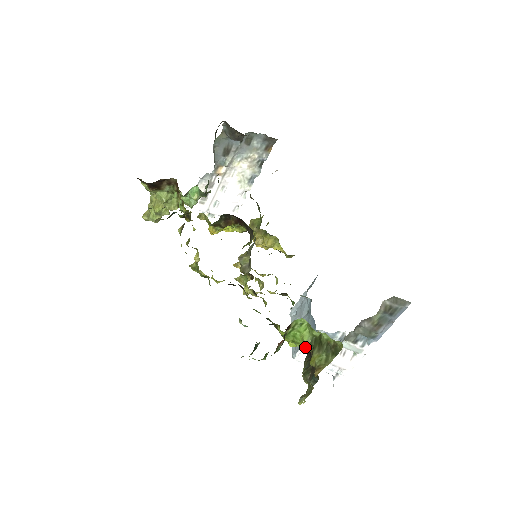
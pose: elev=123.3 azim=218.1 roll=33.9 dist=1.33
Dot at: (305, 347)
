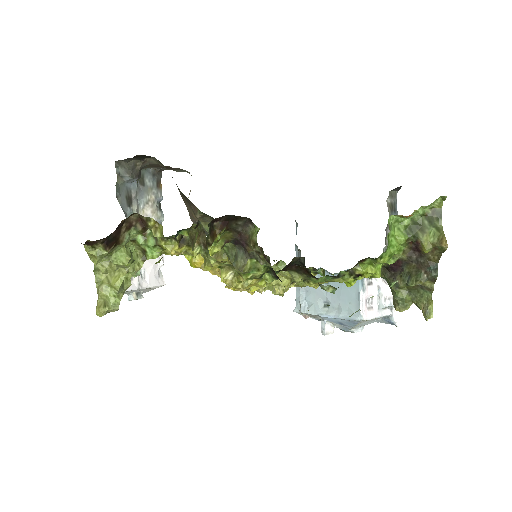
Dot at: (399, 255)
